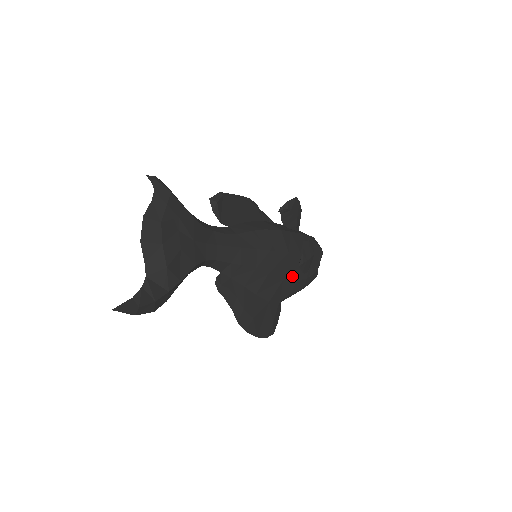
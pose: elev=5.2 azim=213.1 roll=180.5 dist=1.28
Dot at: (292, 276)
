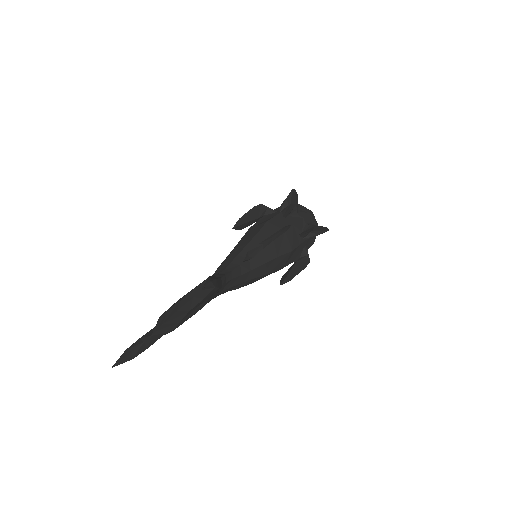
Dot at: occluded
